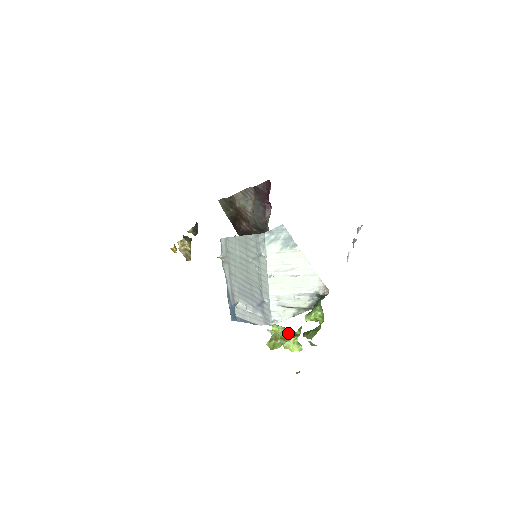
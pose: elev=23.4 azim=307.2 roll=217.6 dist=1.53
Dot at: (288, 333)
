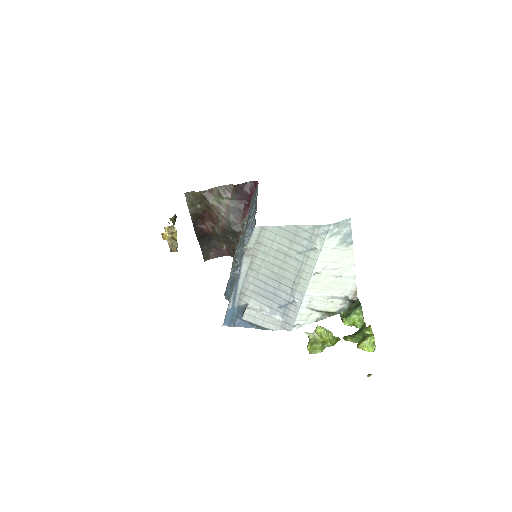
Dot at: (330, 336)
